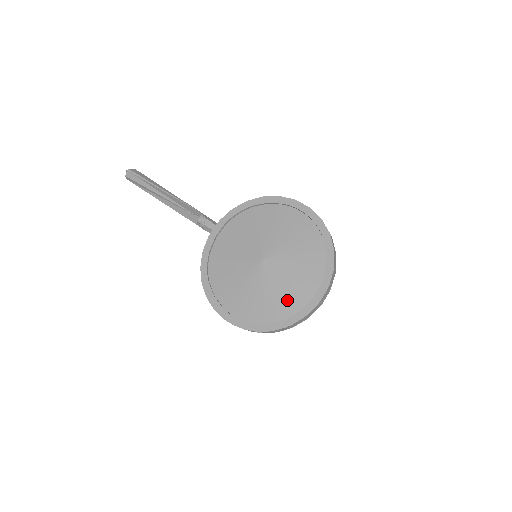
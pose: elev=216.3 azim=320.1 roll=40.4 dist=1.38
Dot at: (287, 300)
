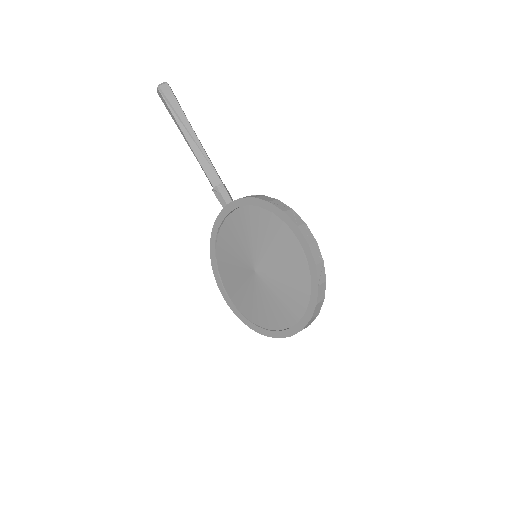
Dot at: (268, 316)
